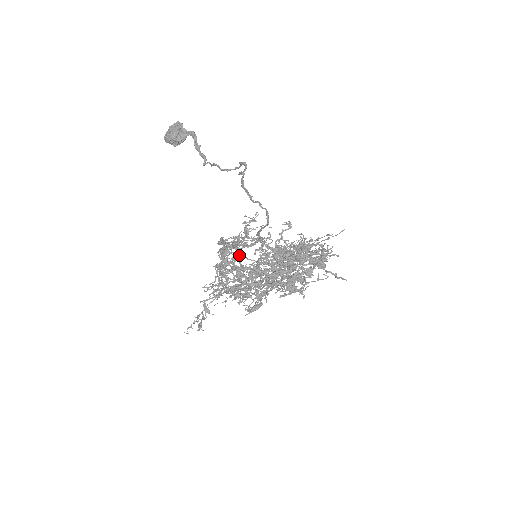
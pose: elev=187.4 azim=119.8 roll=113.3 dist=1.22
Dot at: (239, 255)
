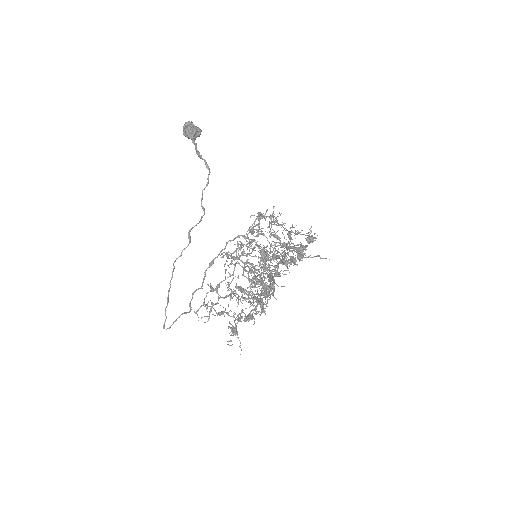
Dot at: (233, 264)
